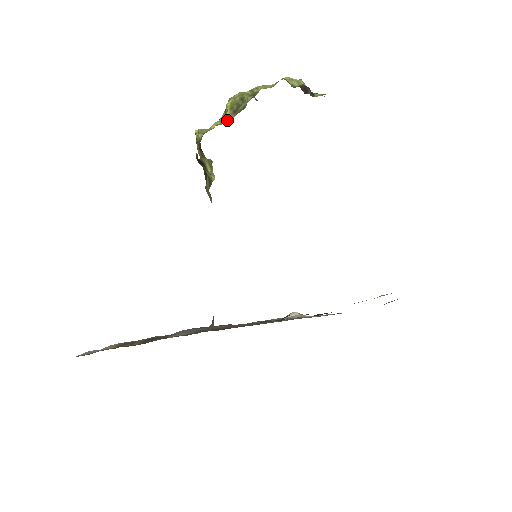
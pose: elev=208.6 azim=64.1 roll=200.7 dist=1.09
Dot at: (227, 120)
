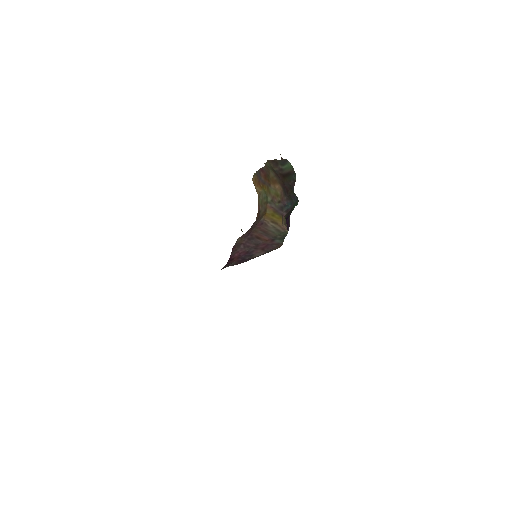
Dot at: occluded
